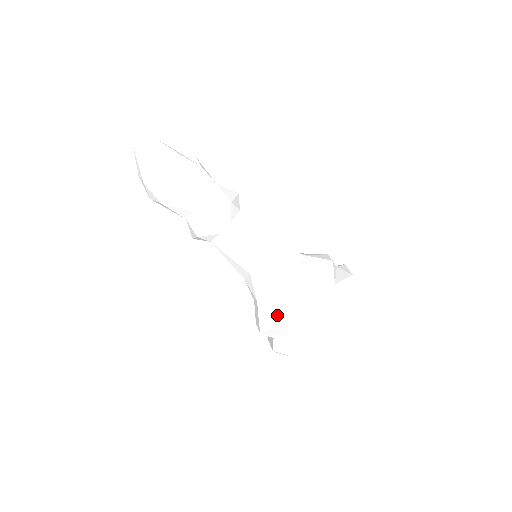
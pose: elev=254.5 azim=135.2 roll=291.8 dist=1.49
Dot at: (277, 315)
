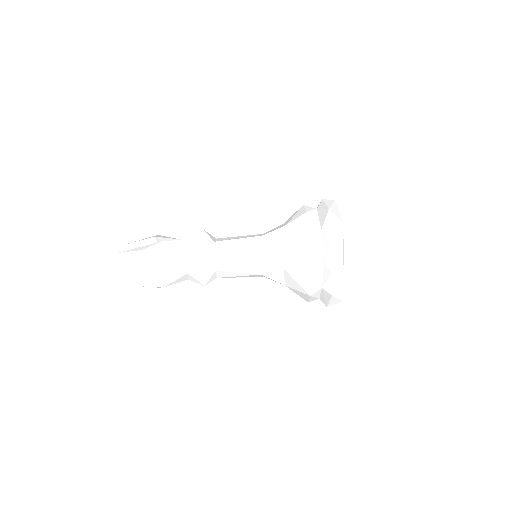
Dot at: (302, 287)
